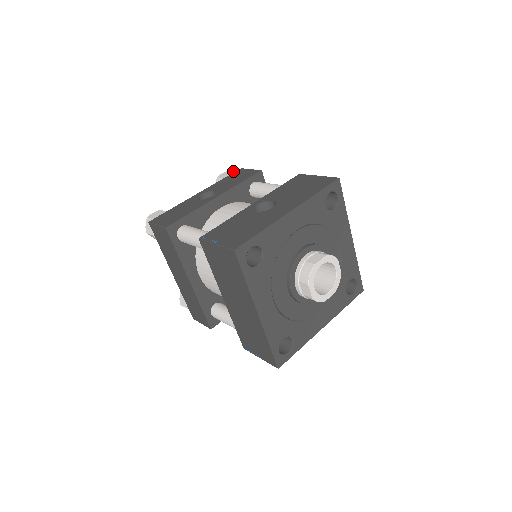
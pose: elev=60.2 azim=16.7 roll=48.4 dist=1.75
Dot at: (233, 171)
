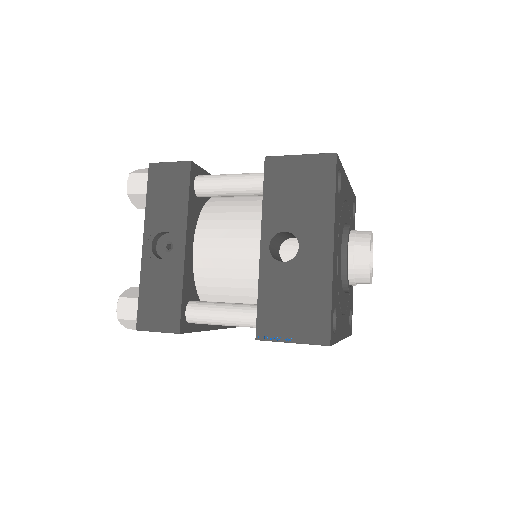
Dot at: (141, 173)
